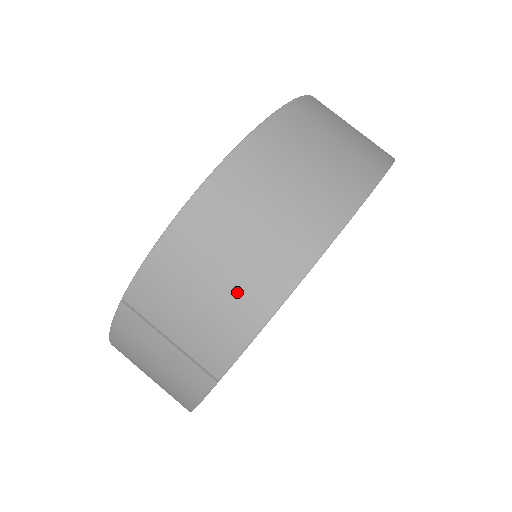
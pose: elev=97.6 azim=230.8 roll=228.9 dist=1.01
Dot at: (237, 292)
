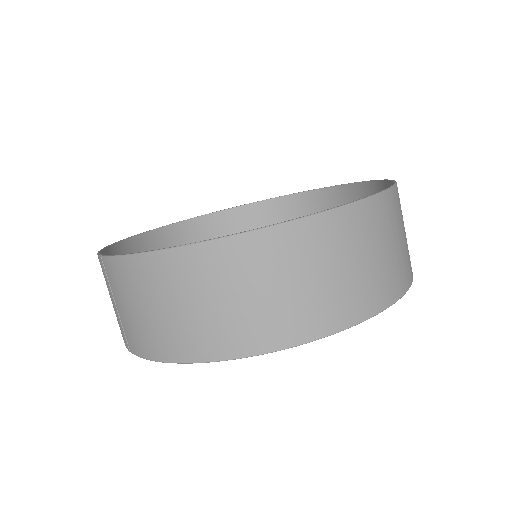
Dot at: (159, 331)
